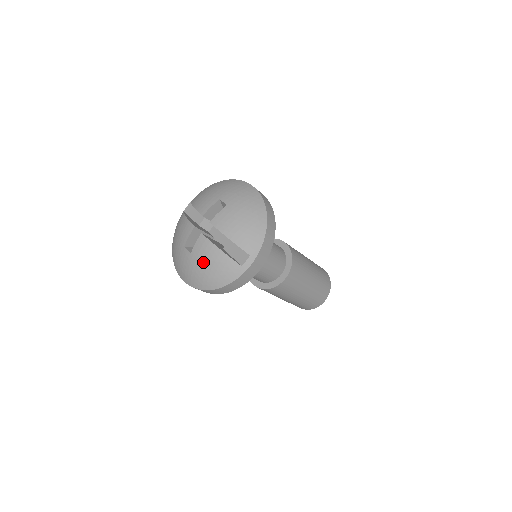
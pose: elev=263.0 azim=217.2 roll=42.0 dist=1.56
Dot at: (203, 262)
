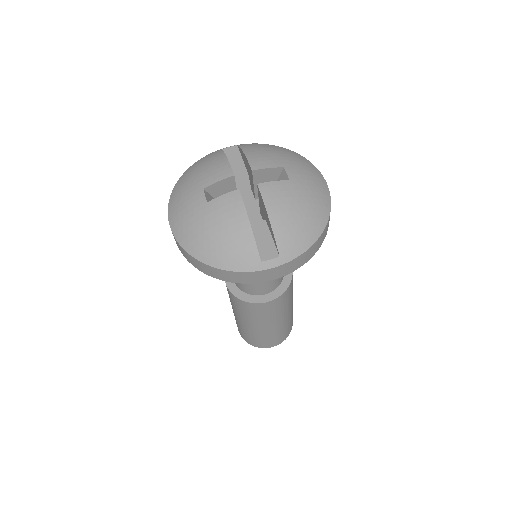
Dot at: (217, 223)
